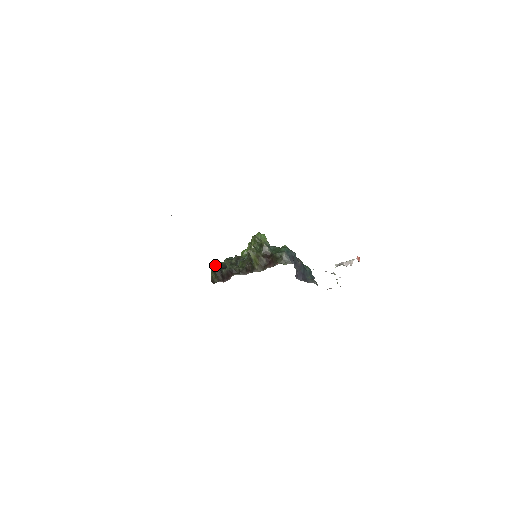
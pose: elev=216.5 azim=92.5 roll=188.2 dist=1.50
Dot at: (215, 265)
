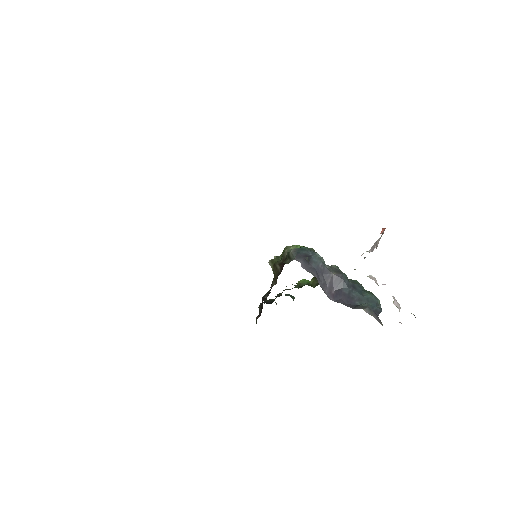
Dot at: occluded
